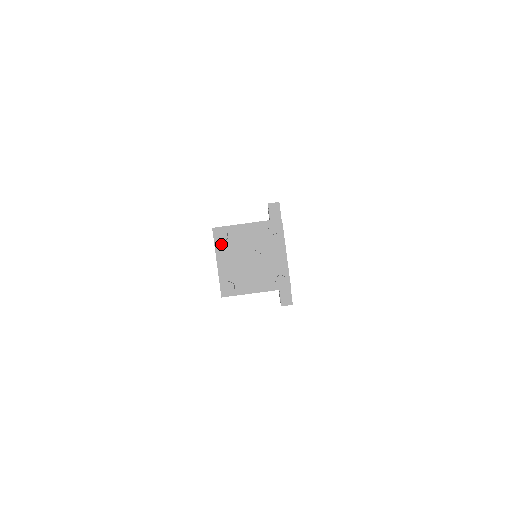
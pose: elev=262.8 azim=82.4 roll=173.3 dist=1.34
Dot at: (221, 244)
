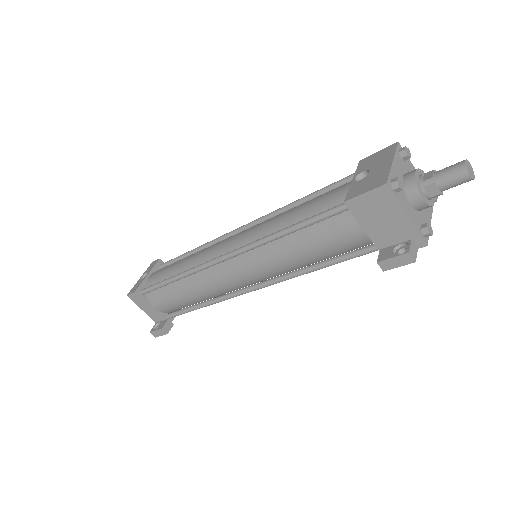
Dot at: (399, 157)
